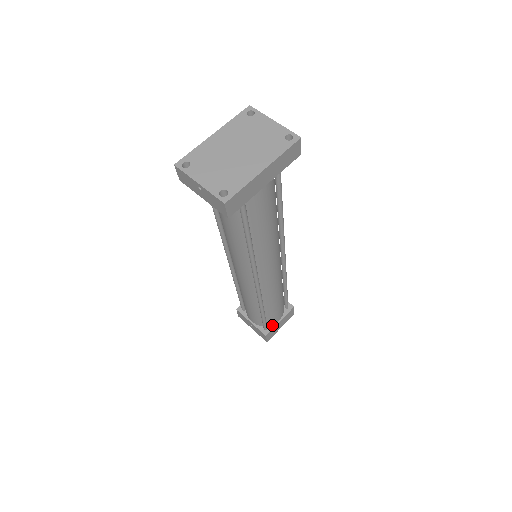
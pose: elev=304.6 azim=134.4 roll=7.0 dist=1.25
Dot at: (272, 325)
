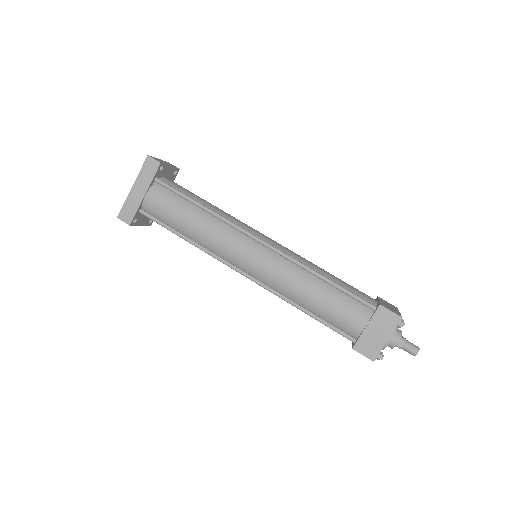
Dot at: (360, 335)
